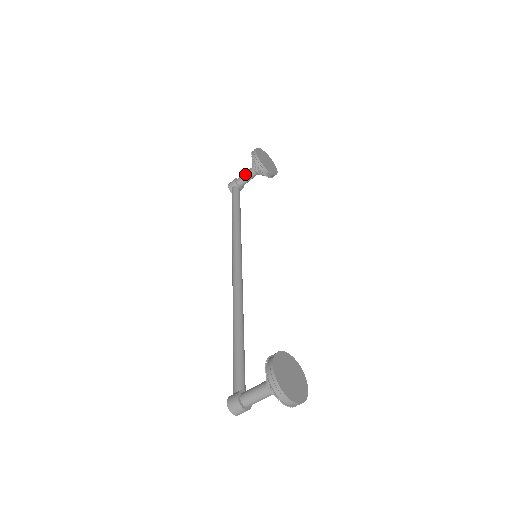
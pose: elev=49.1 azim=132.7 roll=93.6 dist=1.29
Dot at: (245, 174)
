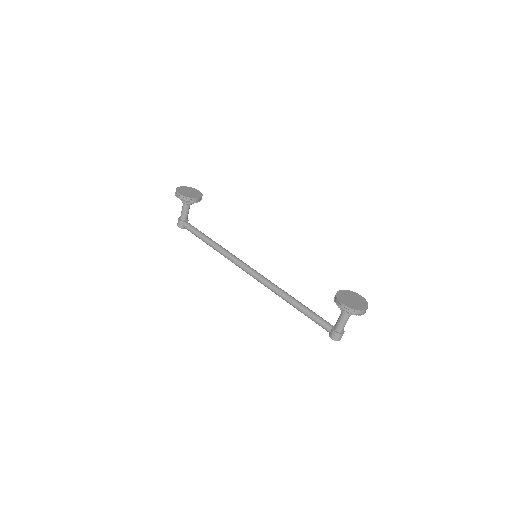
Dot at: (183, 211)
